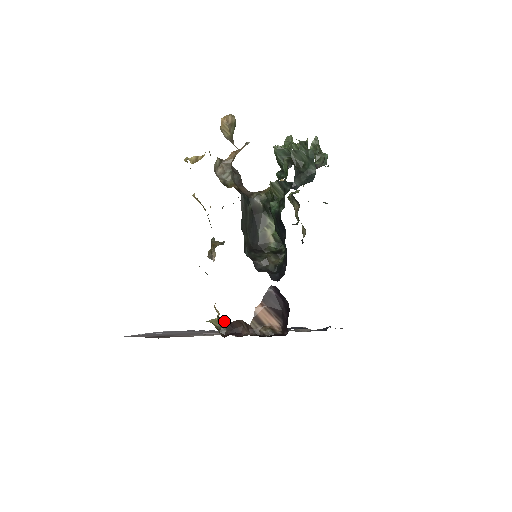
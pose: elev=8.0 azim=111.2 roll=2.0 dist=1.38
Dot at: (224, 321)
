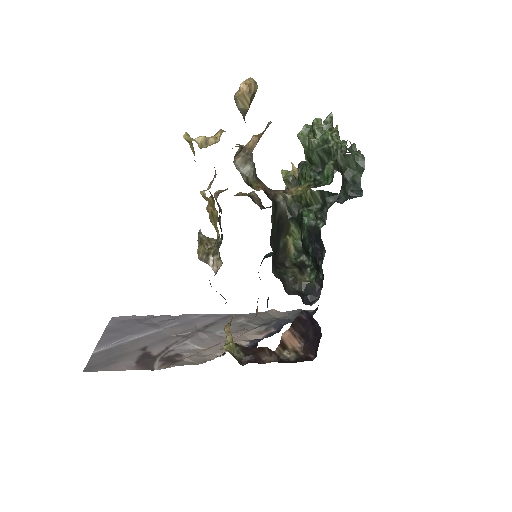
Dot at: (243, 348)
